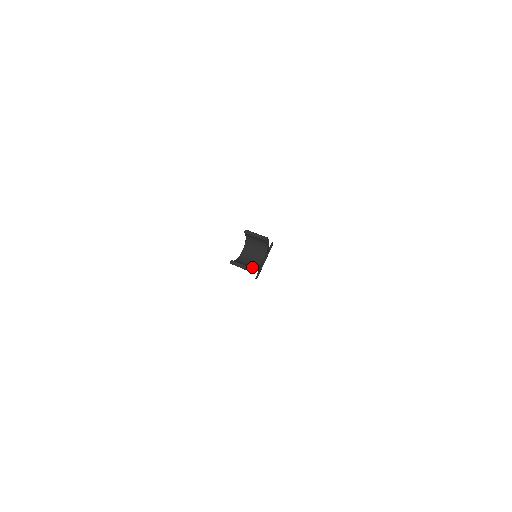
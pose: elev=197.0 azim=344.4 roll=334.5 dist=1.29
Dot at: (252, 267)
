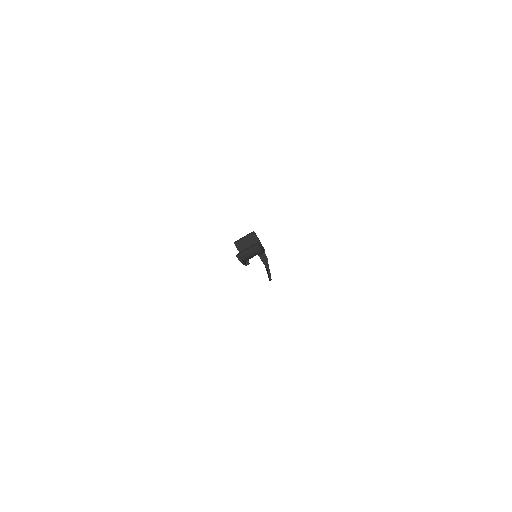
Dot at: (257, 249)
